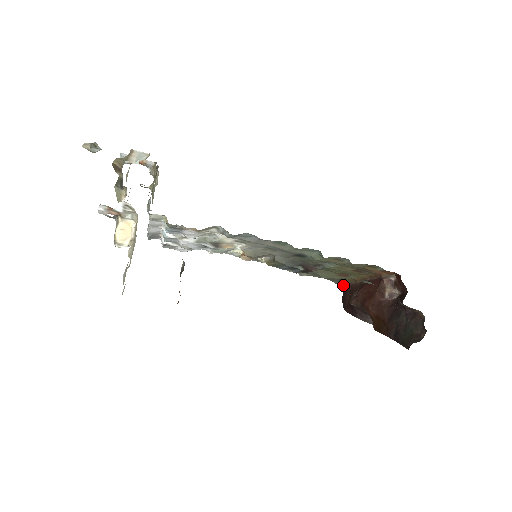
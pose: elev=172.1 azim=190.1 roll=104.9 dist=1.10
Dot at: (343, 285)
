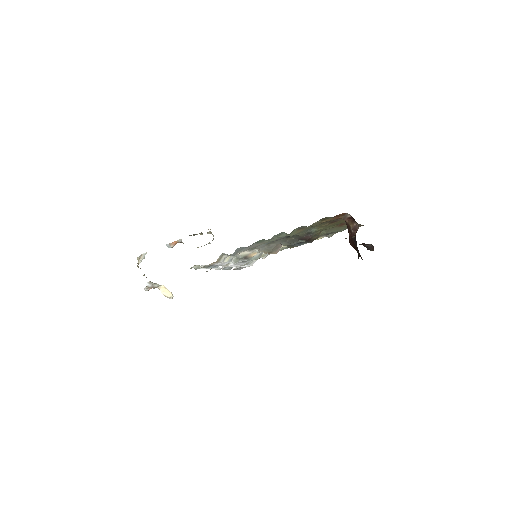
Dot at: occluded
